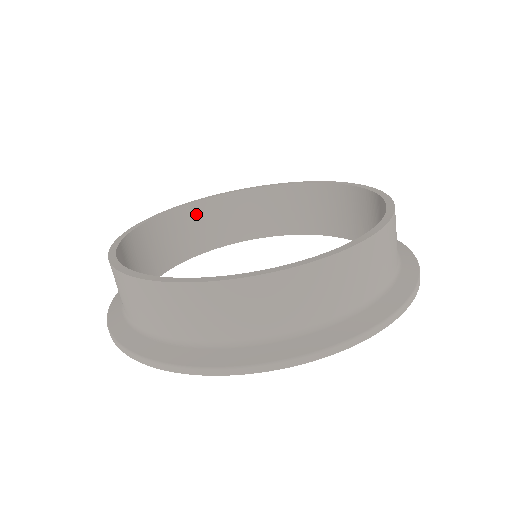
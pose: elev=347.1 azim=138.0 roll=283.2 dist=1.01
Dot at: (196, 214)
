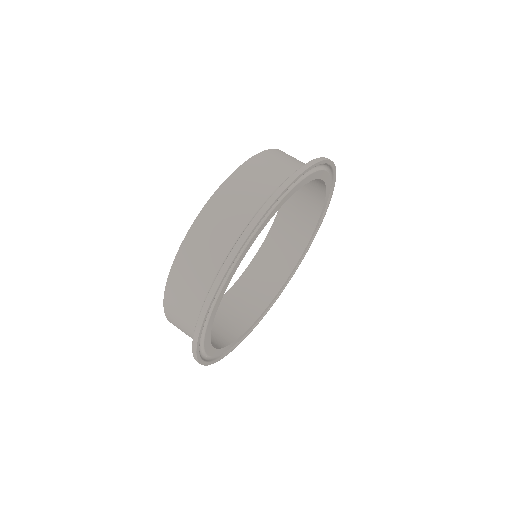
Dot at: (247, 282)
